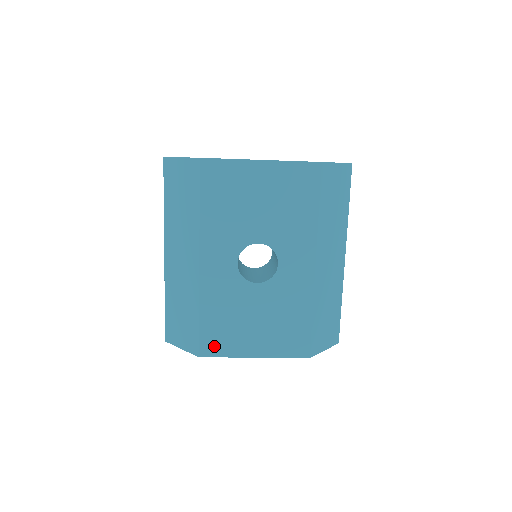
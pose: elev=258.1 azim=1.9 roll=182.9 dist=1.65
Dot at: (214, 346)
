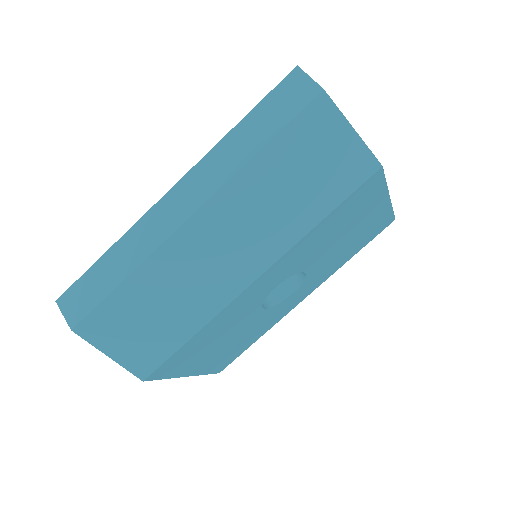
Dot at: (169, 368)
